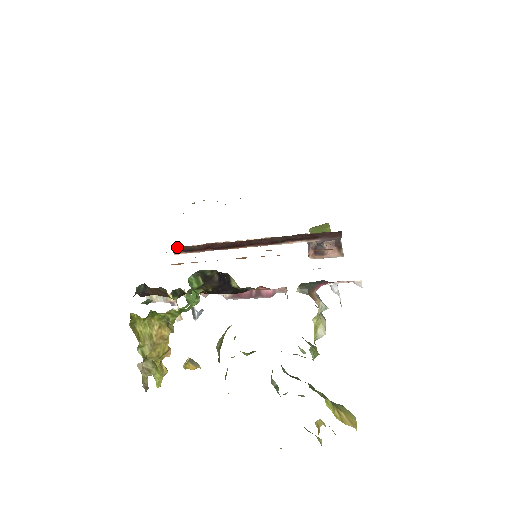
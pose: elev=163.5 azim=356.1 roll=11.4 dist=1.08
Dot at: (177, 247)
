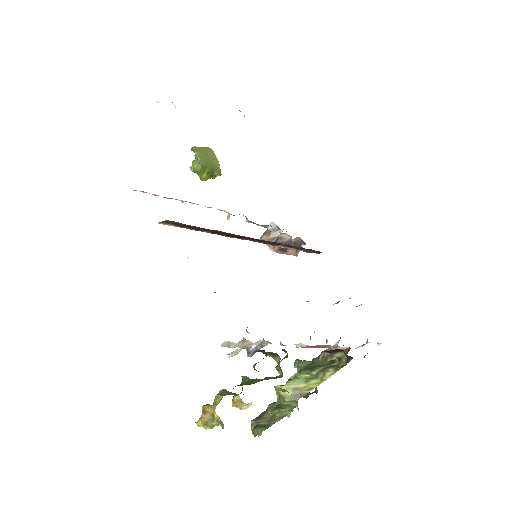
Dot at: (175, 222)
